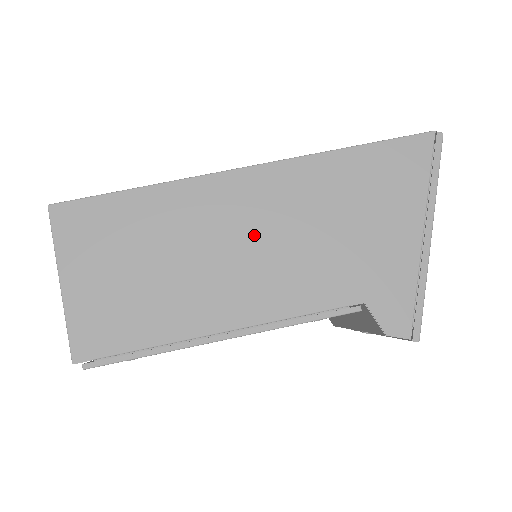
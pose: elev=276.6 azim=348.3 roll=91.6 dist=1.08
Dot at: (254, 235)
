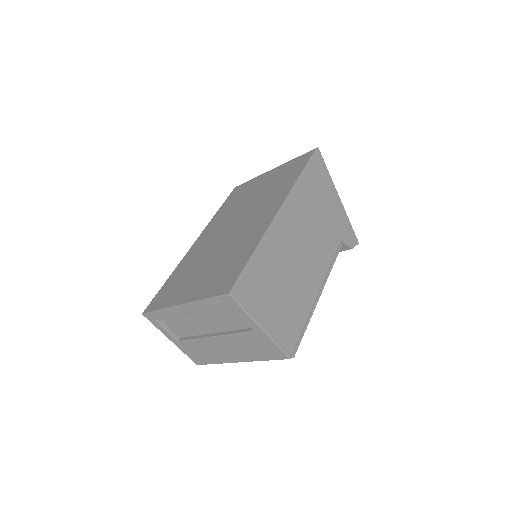
Dot at: (301, 240)
